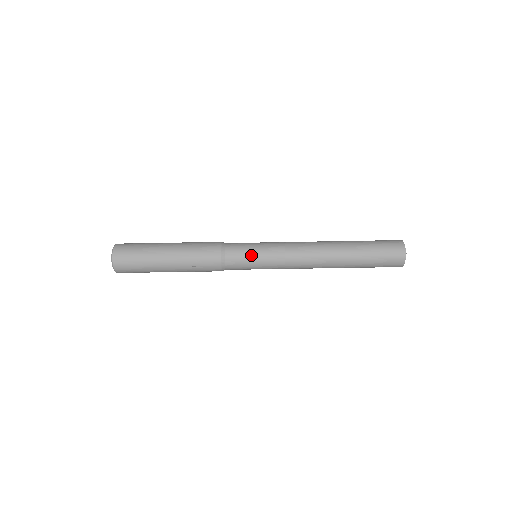
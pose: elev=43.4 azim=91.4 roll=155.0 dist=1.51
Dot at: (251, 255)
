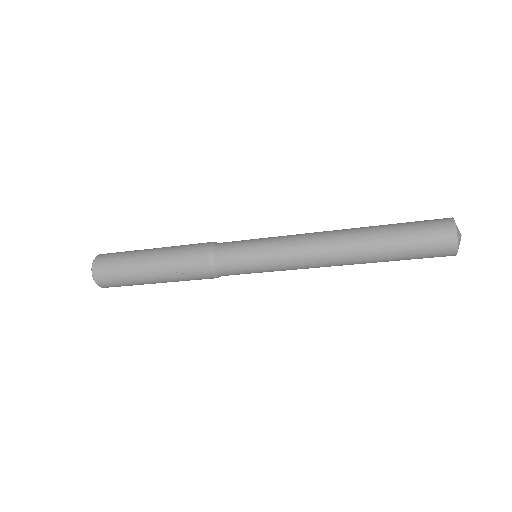
Dot at: (245, 254)
